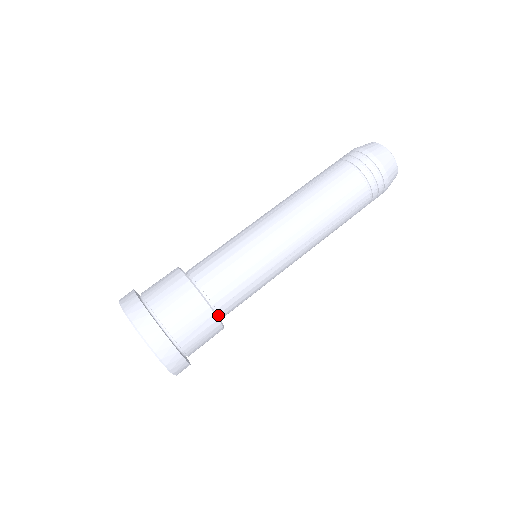
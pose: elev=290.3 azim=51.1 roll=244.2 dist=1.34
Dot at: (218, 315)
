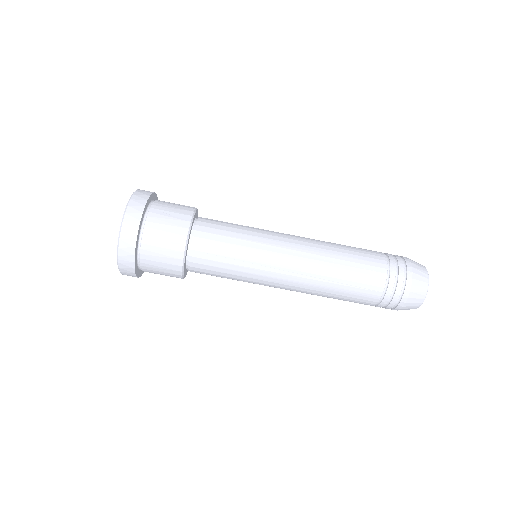
Dot at: occluded
